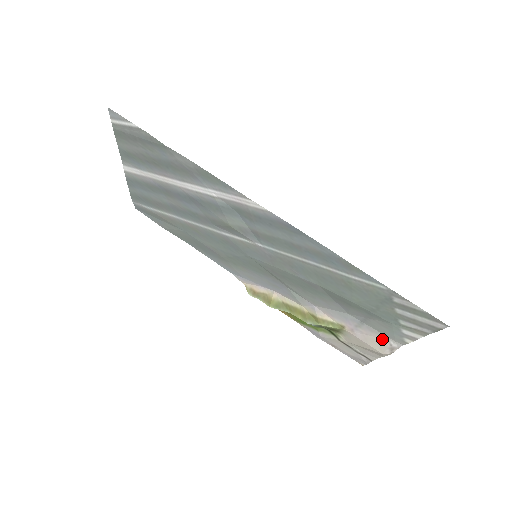
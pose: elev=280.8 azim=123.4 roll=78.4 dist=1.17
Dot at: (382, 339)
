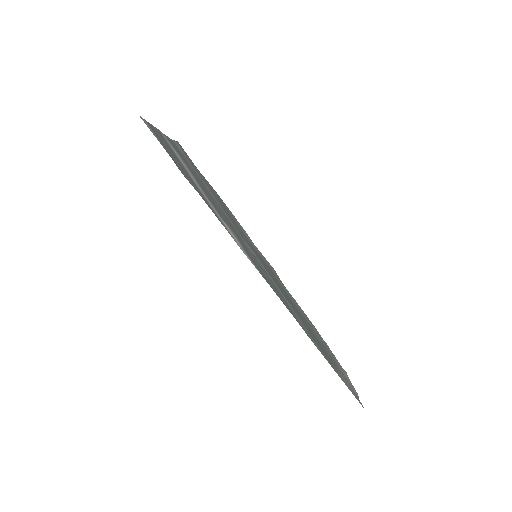
Dot at: occluded
